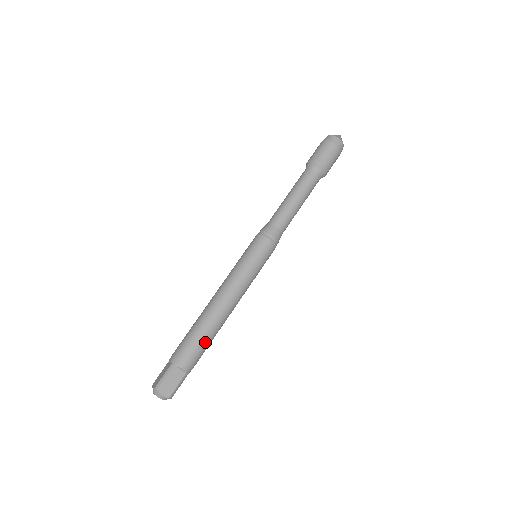
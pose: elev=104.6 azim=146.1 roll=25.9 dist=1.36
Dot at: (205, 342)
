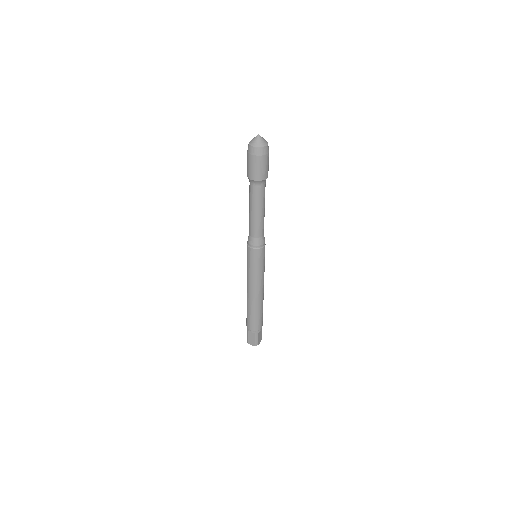
Dot at: occluded
